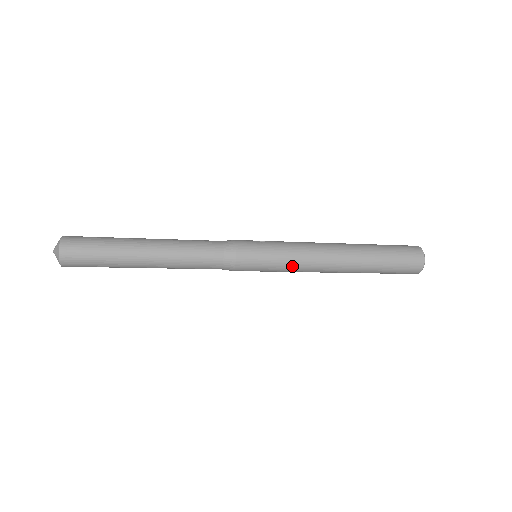
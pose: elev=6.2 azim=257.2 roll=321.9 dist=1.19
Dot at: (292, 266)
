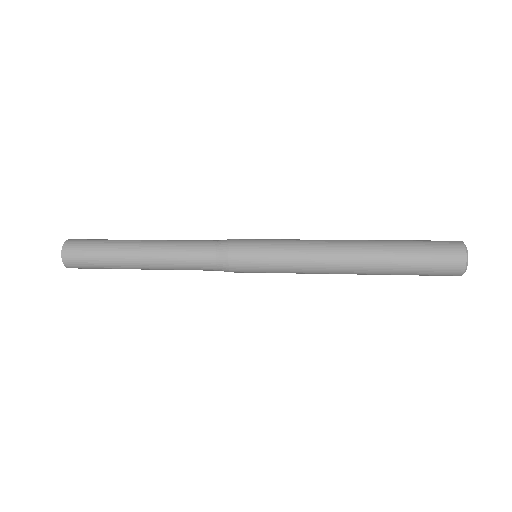
Dot at: (293, 257)
